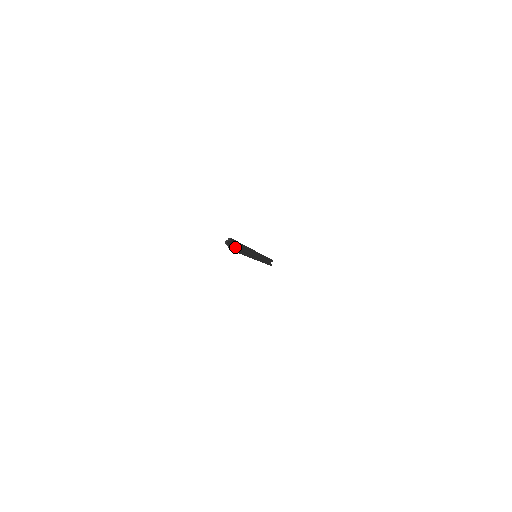
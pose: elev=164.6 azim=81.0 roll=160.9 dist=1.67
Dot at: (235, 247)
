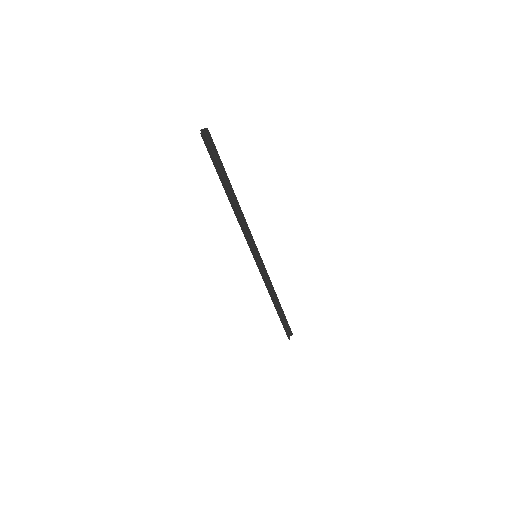
Dot at: (216, 164)
